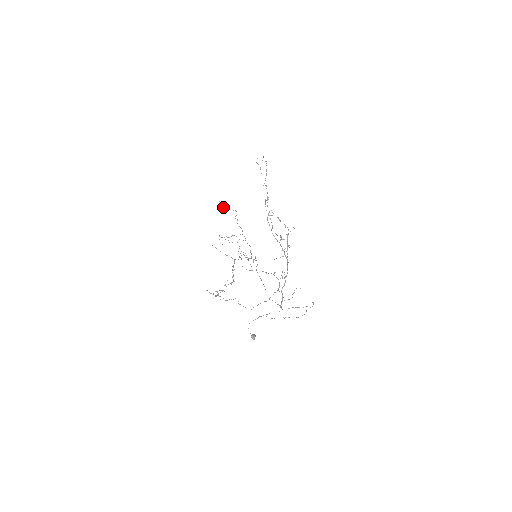
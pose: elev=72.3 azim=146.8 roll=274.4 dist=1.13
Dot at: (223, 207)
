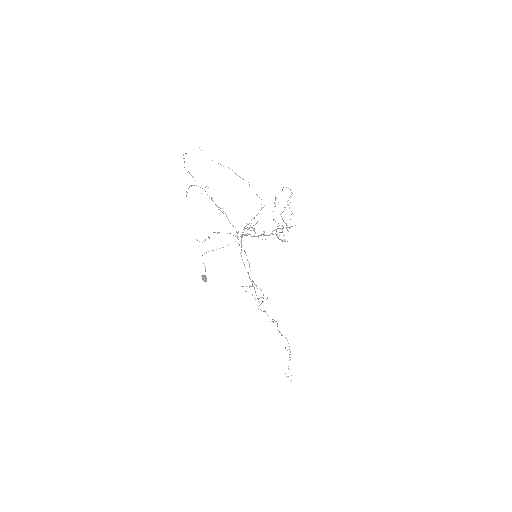
Dot at: (288, 376)
